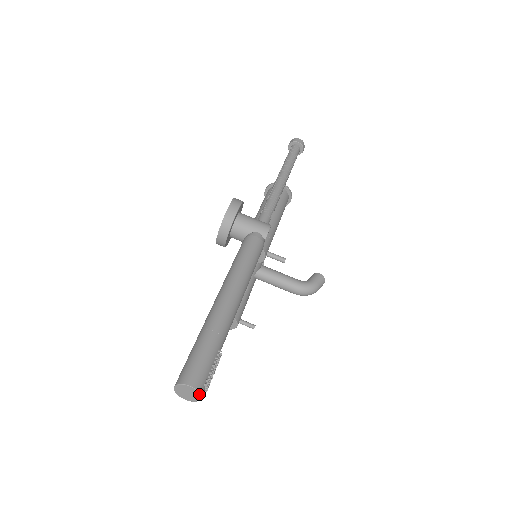
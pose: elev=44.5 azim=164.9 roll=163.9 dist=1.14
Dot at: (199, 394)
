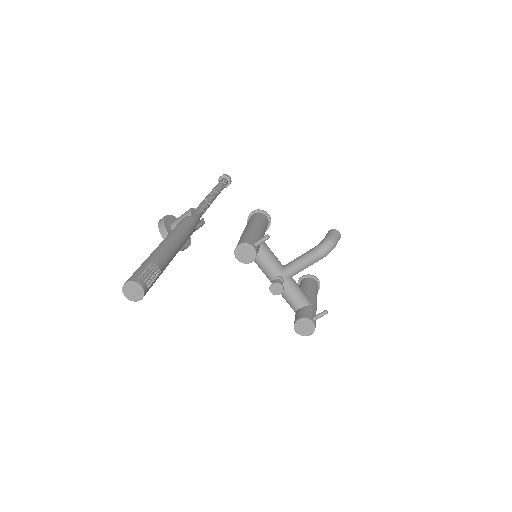
Dot at: (135, 283)
